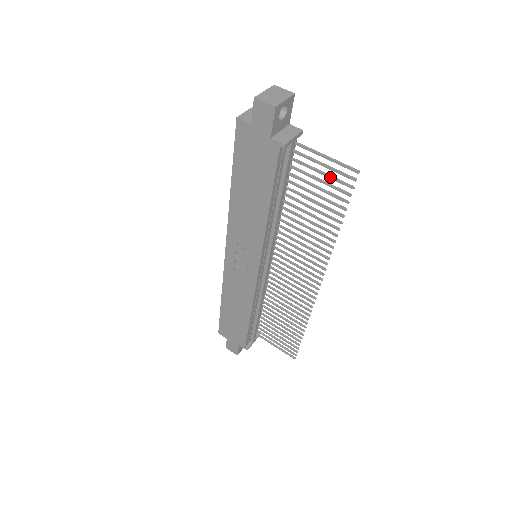
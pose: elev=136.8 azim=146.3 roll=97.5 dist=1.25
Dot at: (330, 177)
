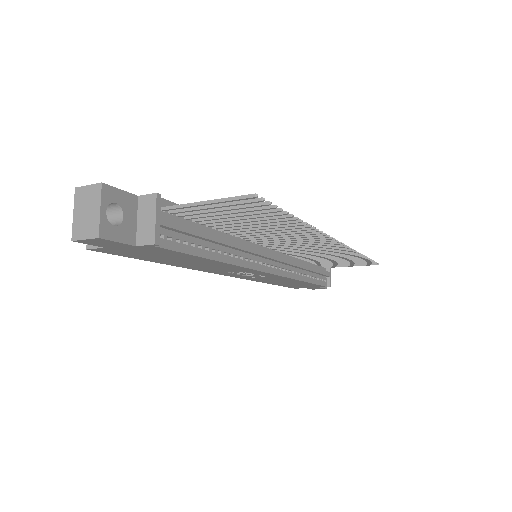
Dot at: (235, 209)
